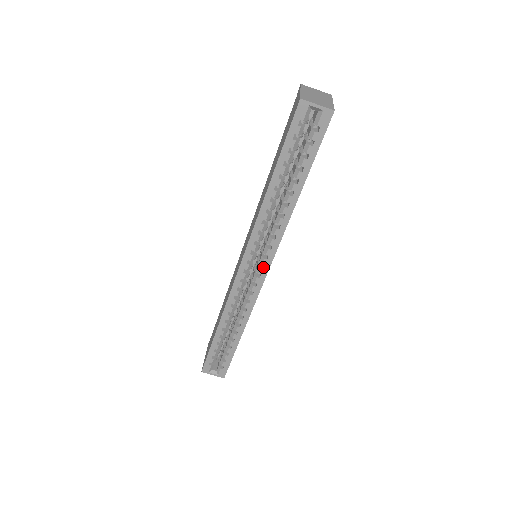
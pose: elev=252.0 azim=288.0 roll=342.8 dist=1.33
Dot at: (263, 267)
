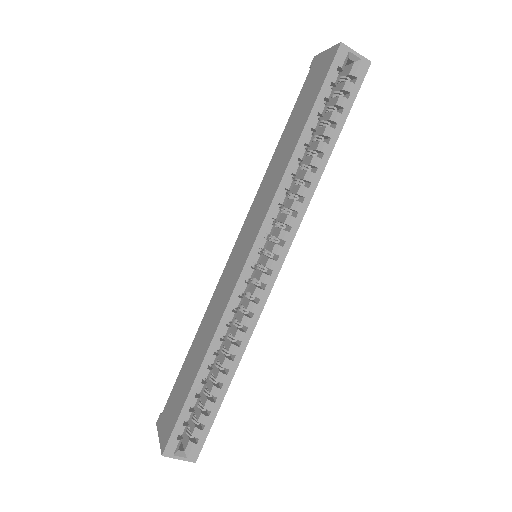
Dot at: (275, 260)
